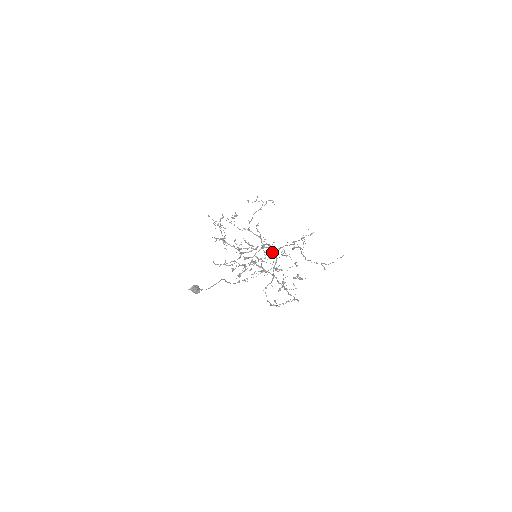
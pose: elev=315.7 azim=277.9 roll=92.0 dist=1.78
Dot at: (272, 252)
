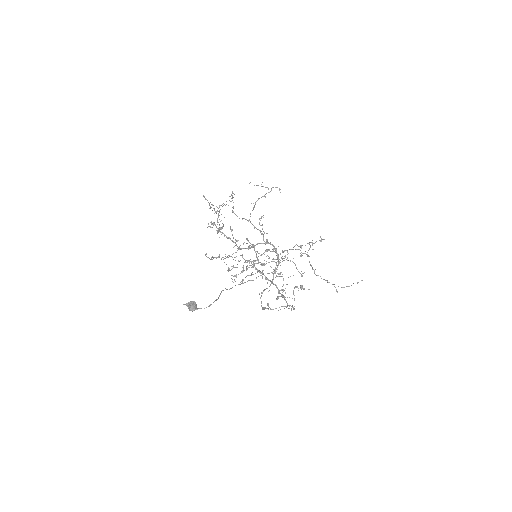
Dot at: (277, 258)
